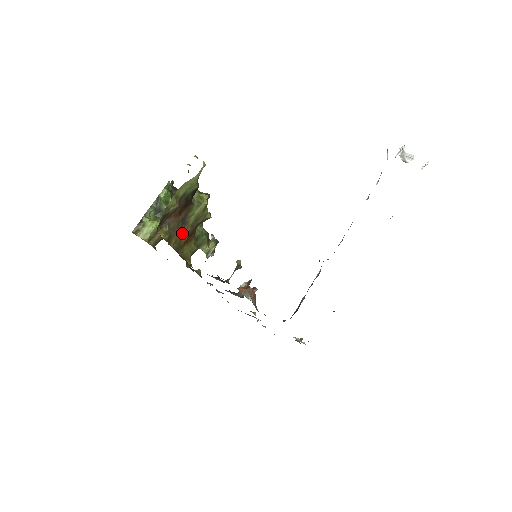
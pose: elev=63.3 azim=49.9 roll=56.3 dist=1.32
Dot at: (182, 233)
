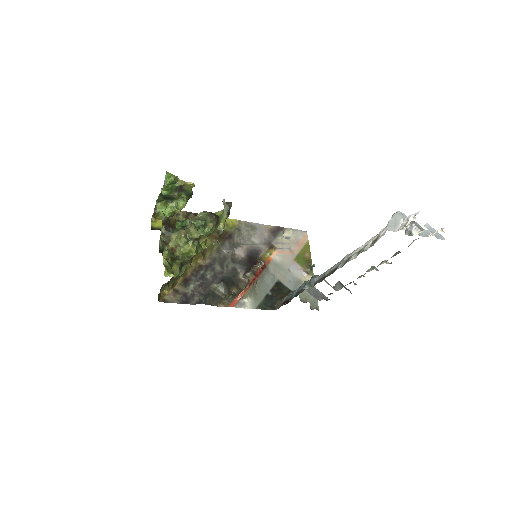
Dot at: occluded
